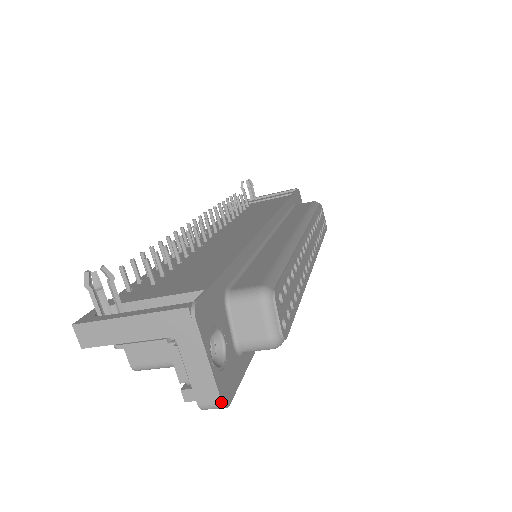
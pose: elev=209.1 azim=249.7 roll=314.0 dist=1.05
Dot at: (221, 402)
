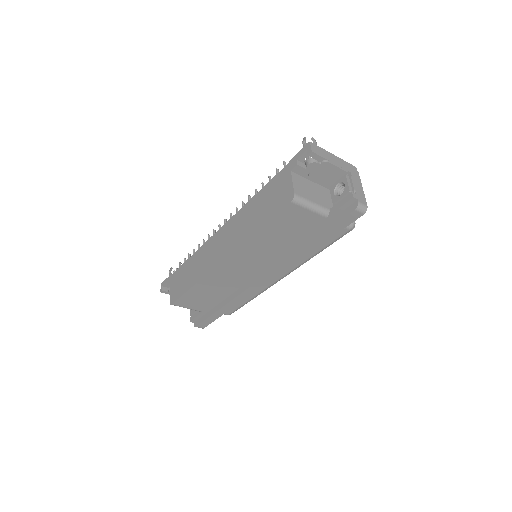
Dot at: occluded
